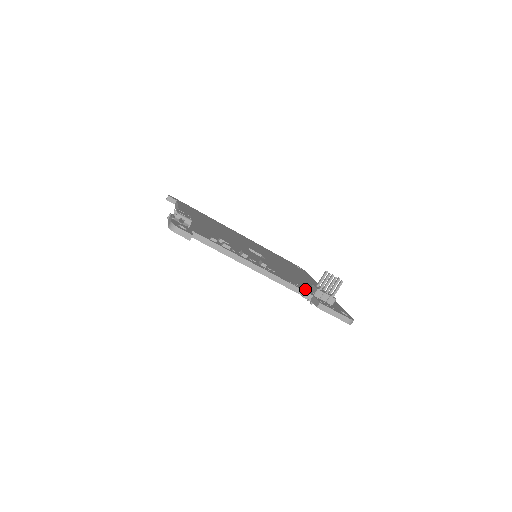
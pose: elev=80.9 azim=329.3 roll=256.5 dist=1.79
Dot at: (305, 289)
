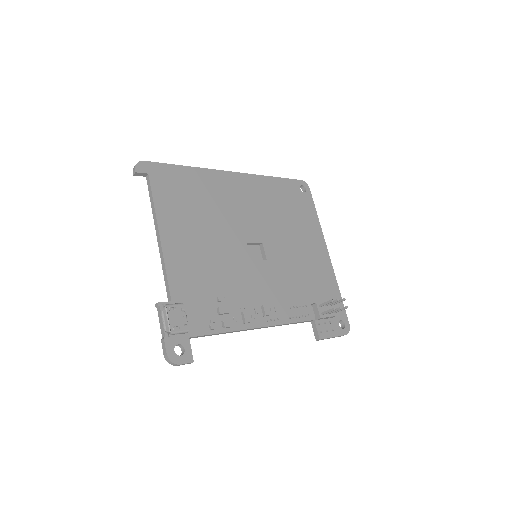
Dot at: (307, 310)
